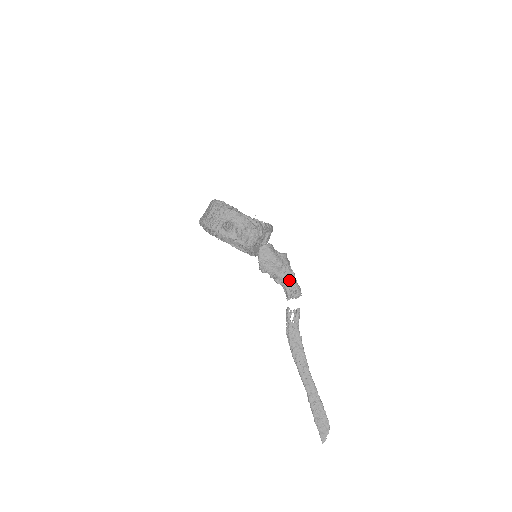
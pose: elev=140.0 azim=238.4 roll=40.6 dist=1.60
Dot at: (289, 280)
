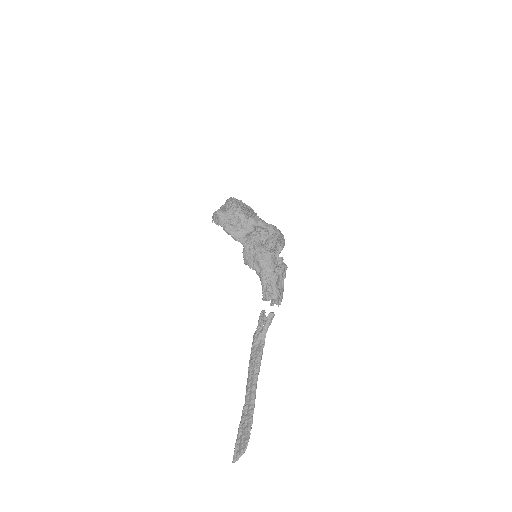
Dot at: (267, 279)
